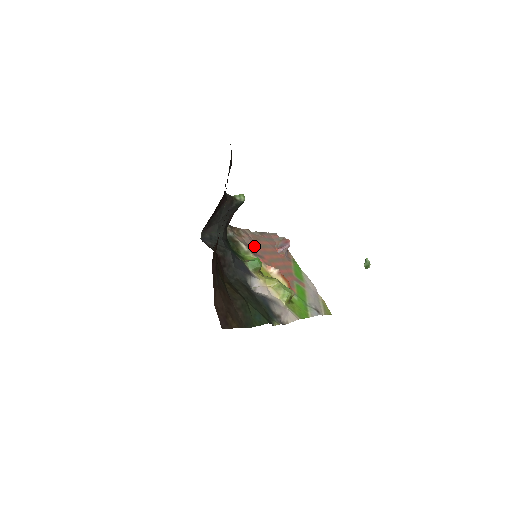
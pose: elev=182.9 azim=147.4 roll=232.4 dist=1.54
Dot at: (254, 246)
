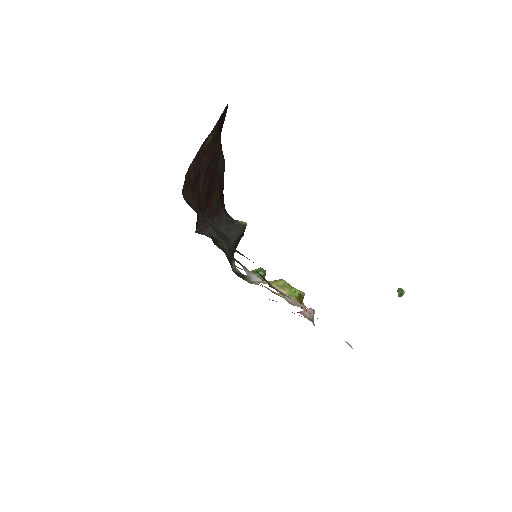
Dot at: occluded
